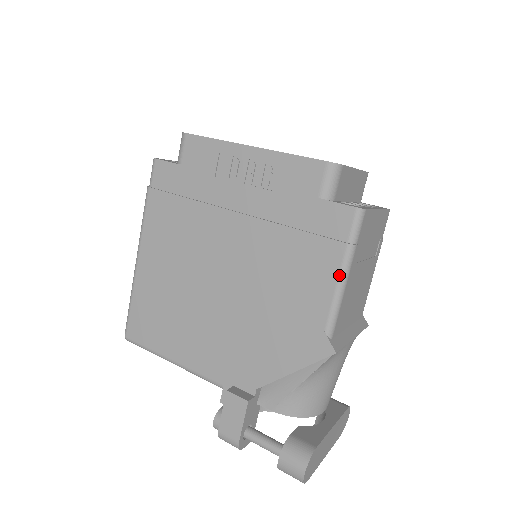
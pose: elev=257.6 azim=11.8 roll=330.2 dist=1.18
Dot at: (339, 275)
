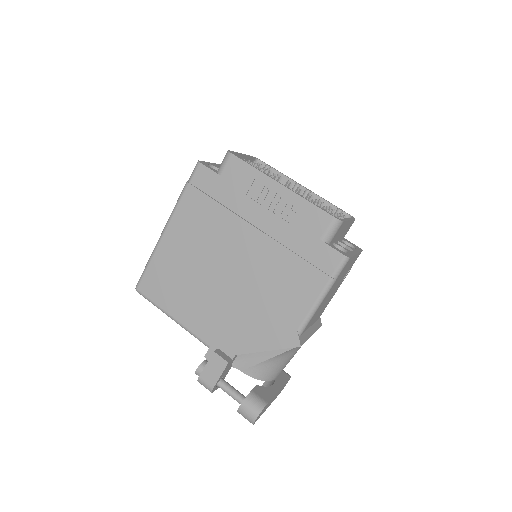
Dot at: (319, 296)
